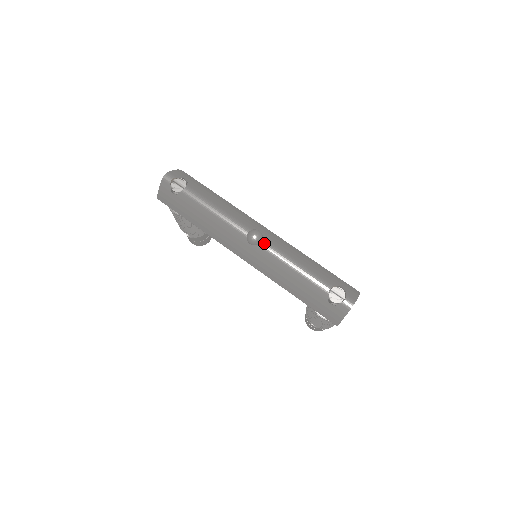
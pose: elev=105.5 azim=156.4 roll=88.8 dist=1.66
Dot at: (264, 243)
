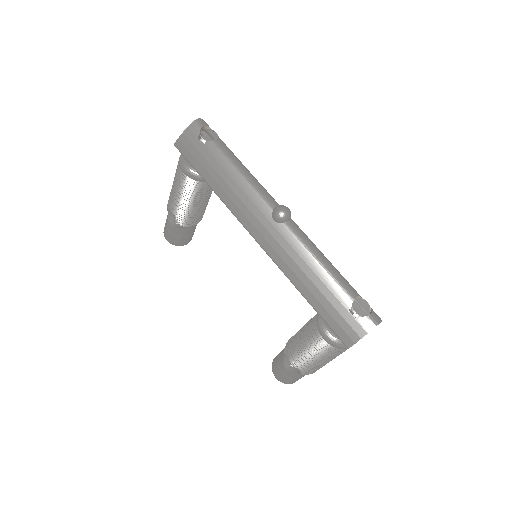
Dot at: (291, 224)
